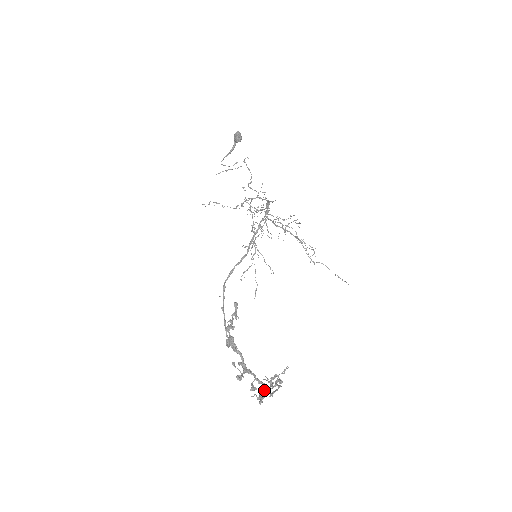
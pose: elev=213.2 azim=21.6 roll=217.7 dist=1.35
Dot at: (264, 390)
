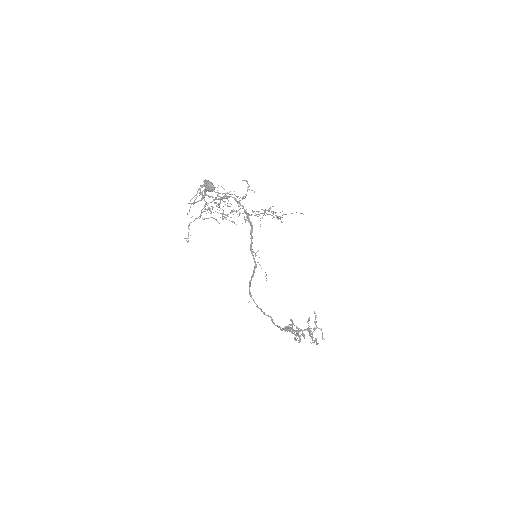
Dot at: (311, 333)
